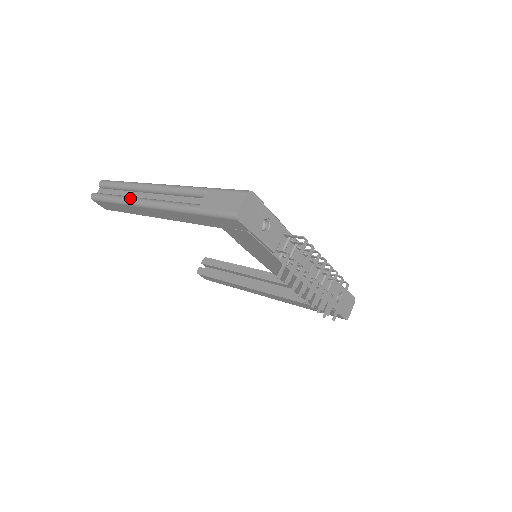
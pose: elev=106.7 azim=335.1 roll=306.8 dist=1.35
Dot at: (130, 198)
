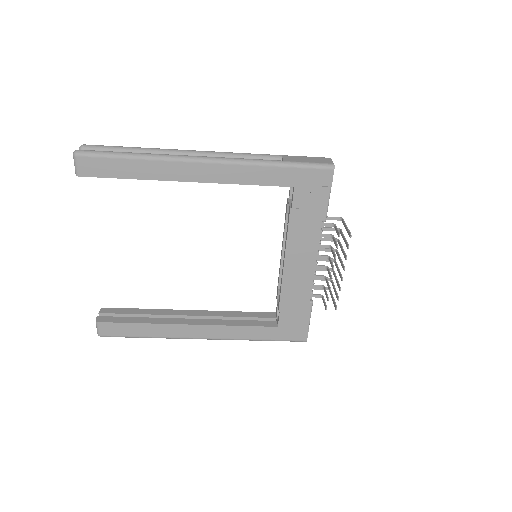
Dot at: (167, 154)
